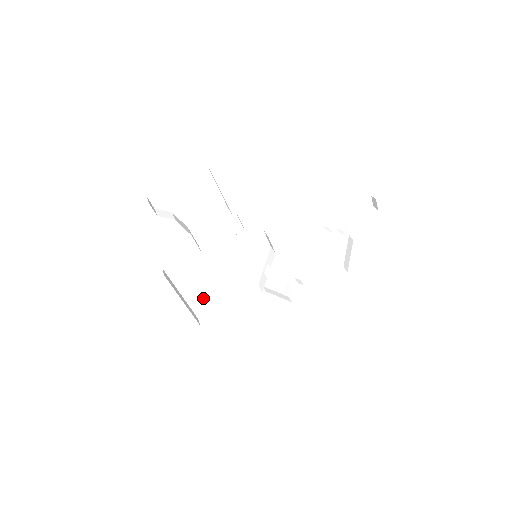
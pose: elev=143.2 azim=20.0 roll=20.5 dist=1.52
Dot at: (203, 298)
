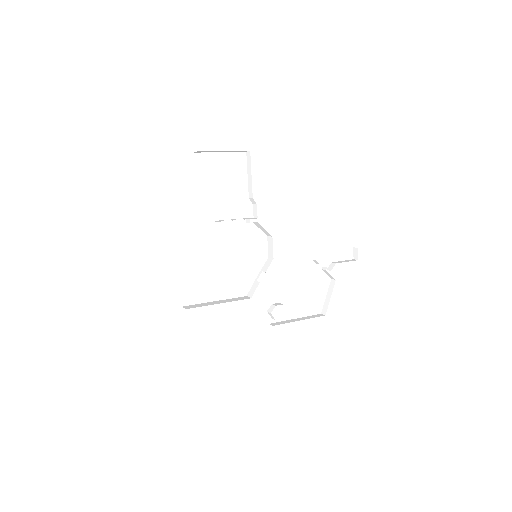
Dot at: (196, 284)
